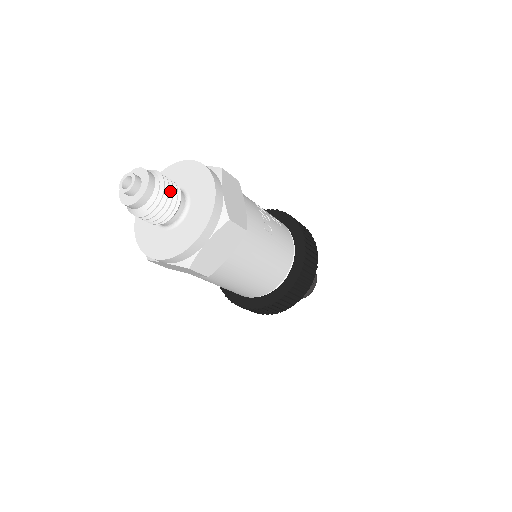
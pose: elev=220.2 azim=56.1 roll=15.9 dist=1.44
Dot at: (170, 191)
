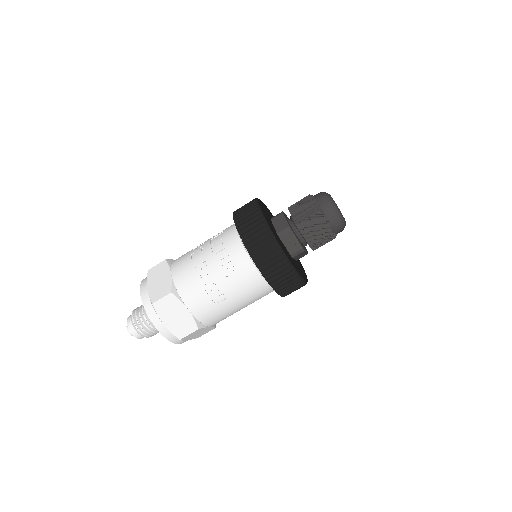
Dot at: (147, 328)
